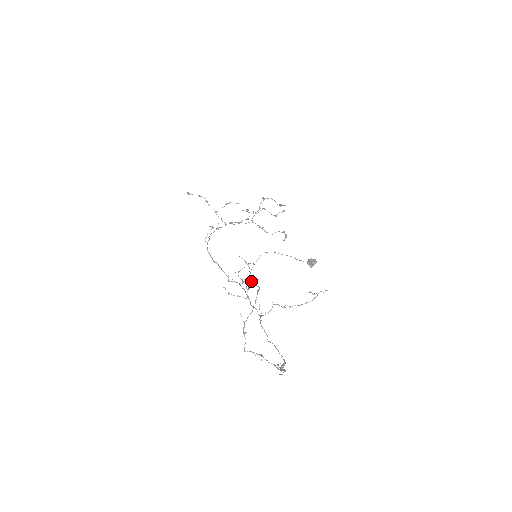
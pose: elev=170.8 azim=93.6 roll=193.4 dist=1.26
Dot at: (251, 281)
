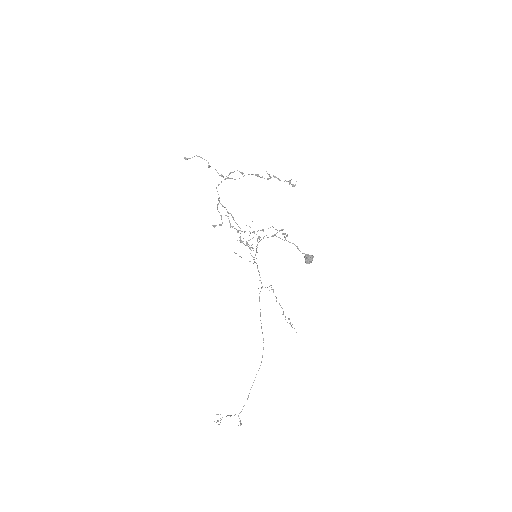
Dot at: occluded
